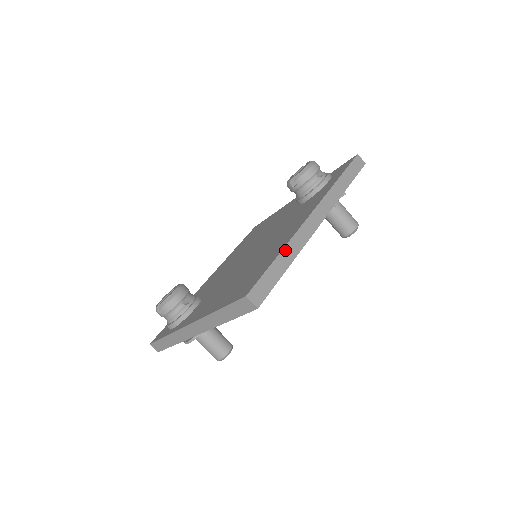
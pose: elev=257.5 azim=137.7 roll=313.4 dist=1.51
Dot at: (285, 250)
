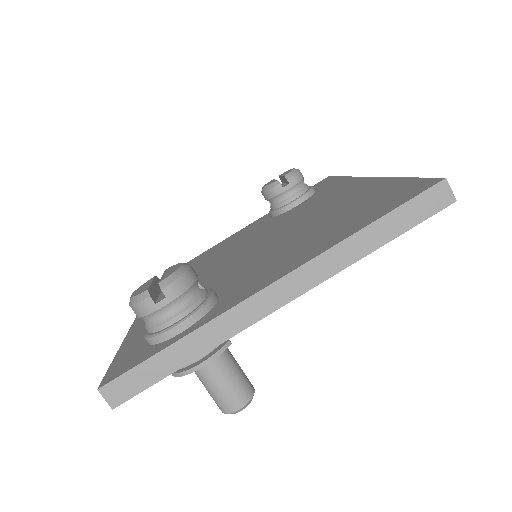
Dot at: occluded
